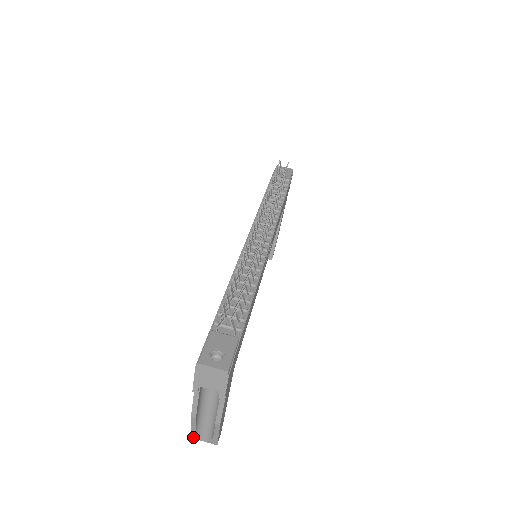
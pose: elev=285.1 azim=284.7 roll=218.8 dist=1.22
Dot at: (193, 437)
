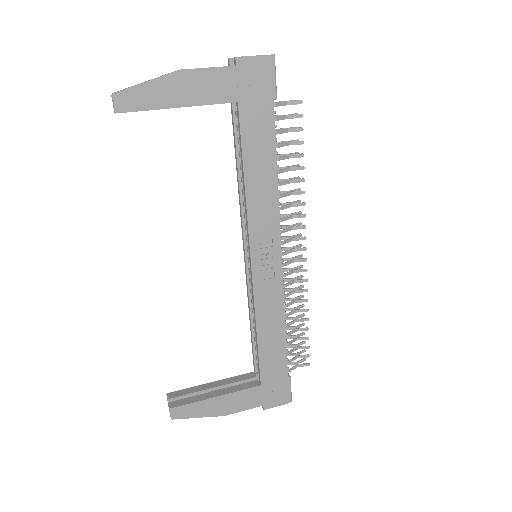
Dot at: occluded
